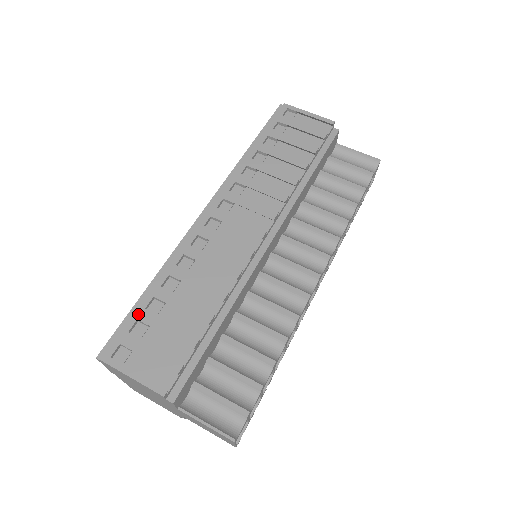
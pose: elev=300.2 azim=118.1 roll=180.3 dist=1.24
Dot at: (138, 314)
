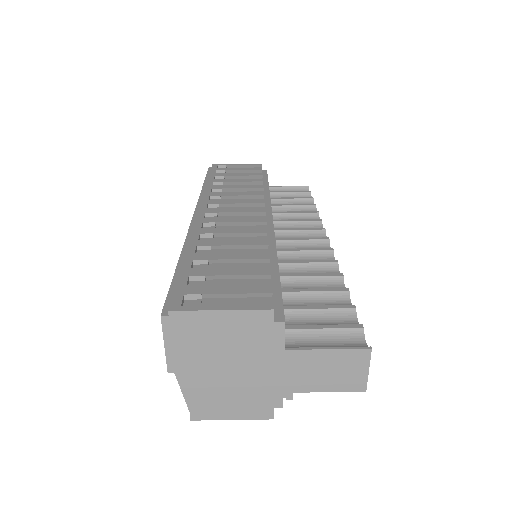
Dot at: (186, 273)
